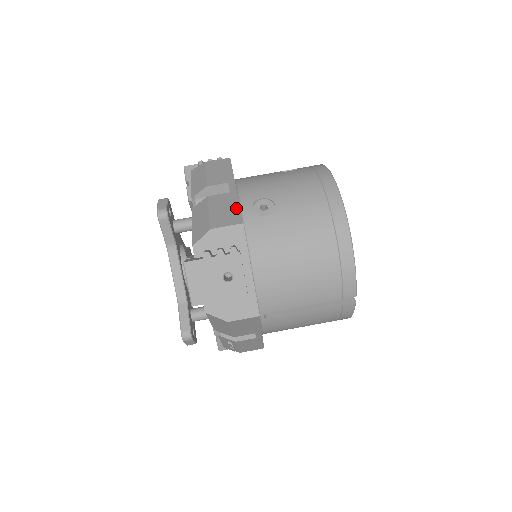
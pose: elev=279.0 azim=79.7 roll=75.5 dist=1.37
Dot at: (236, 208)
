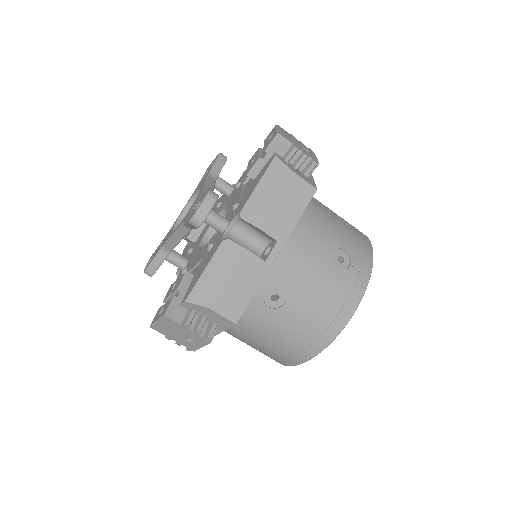
Dot at: (249, 295)
